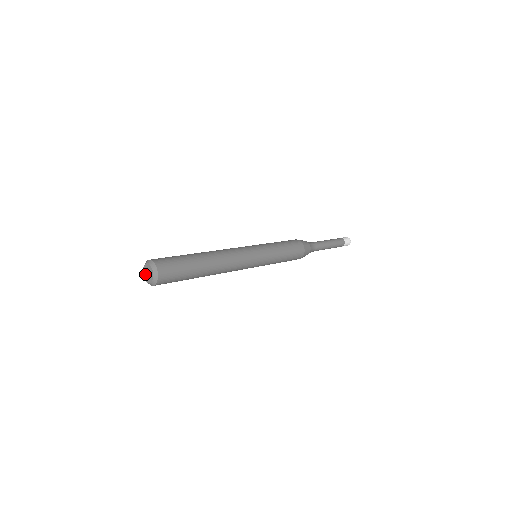
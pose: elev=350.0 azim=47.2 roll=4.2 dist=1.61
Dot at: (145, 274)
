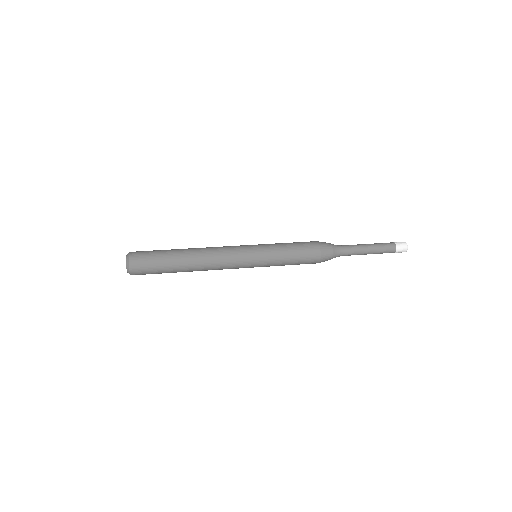
Dot at: occluded
